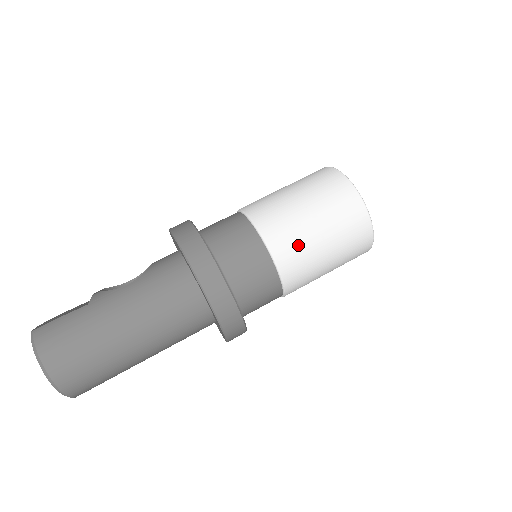
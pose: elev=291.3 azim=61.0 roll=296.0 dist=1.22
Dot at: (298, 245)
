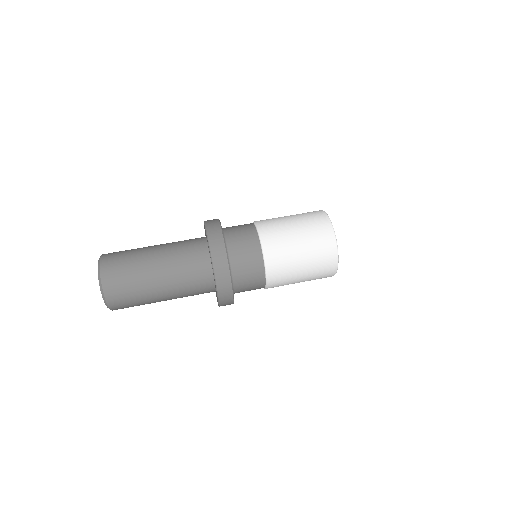
Dot at: (279, 235)
